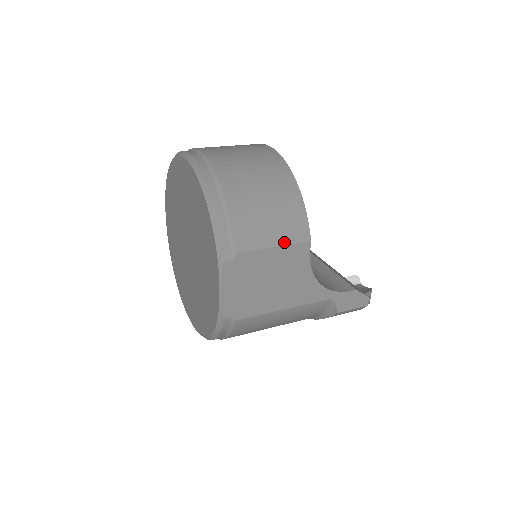
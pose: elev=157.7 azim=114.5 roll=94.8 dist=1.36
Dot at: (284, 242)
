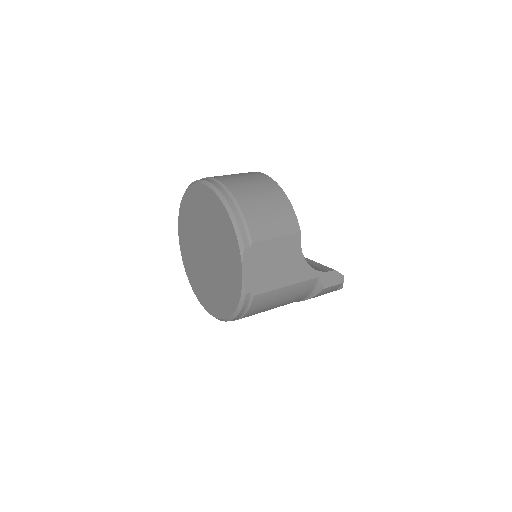
Dot at: (283, 234)
